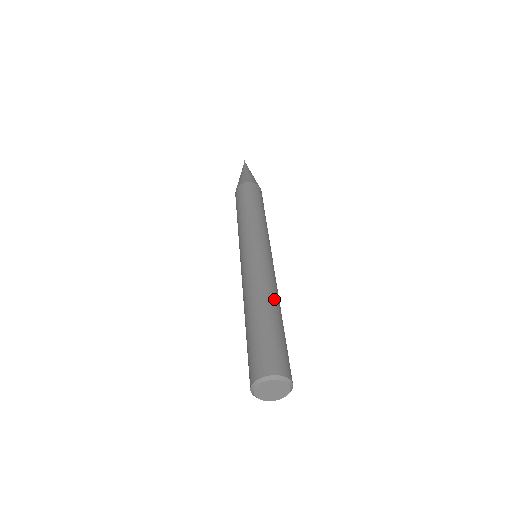
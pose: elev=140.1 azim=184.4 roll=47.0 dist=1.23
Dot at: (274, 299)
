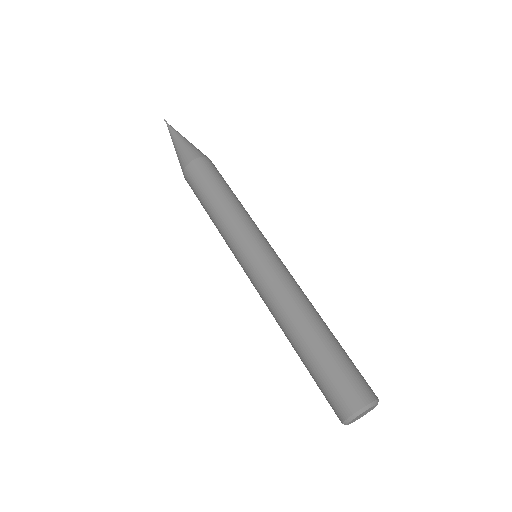
Dot at: occluded
